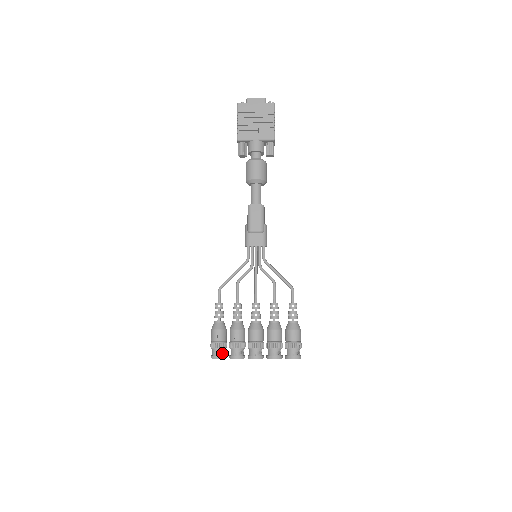
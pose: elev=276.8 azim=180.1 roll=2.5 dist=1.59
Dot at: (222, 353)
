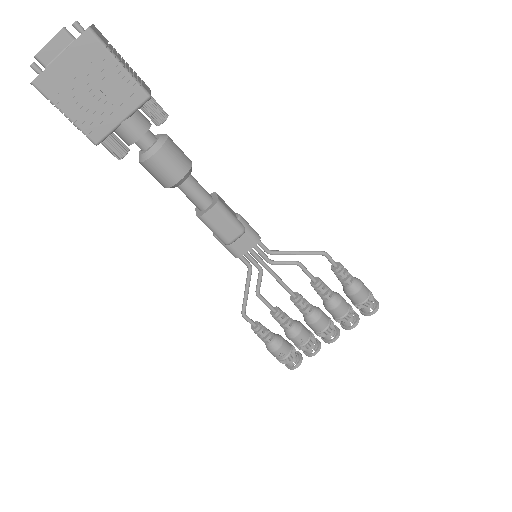
Dot at: (295, 357)
